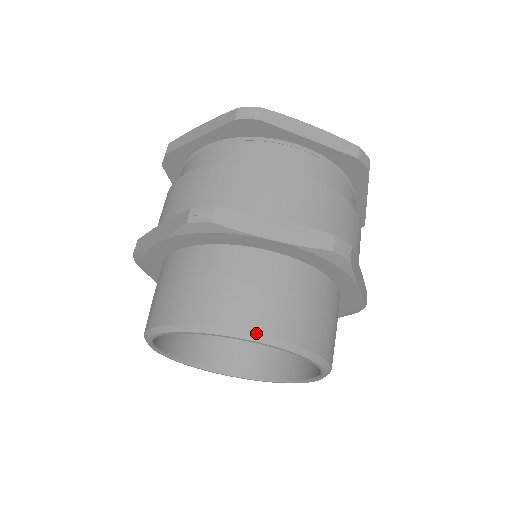
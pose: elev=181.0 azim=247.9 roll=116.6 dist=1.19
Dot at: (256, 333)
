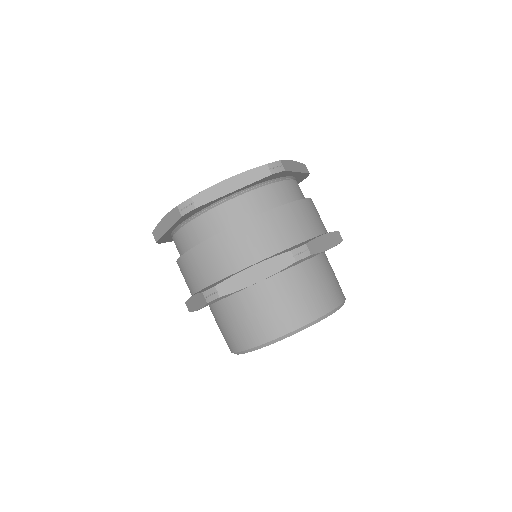
Dot at: (341, 304)
